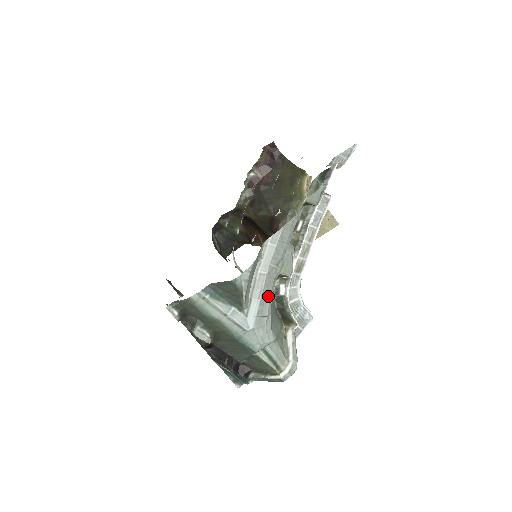
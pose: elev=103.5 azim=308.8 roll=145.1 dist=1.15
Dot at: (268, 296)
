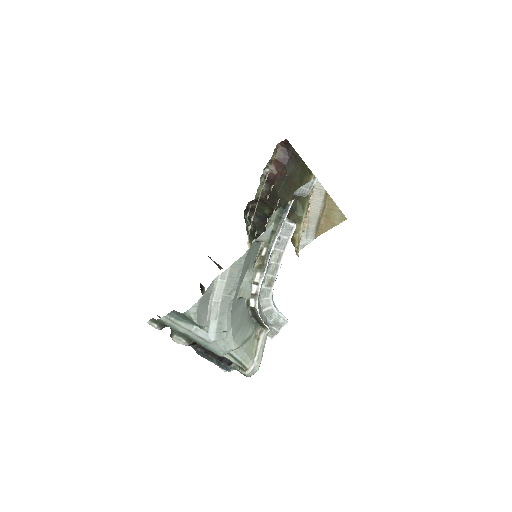
Dot at: (225, 317)
